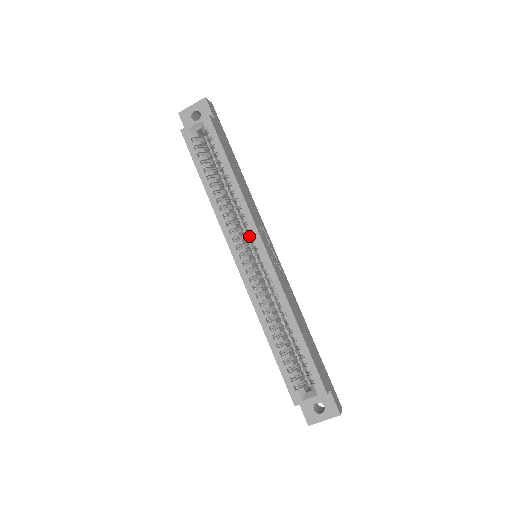
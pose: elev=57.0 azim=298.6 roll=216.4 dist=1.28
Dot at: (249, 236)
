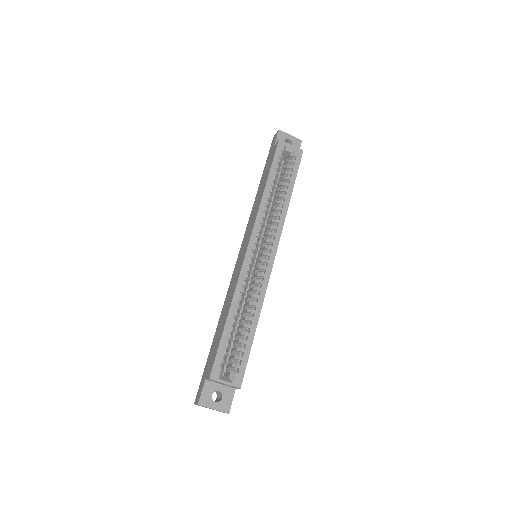
Dot at: (270, 239)
